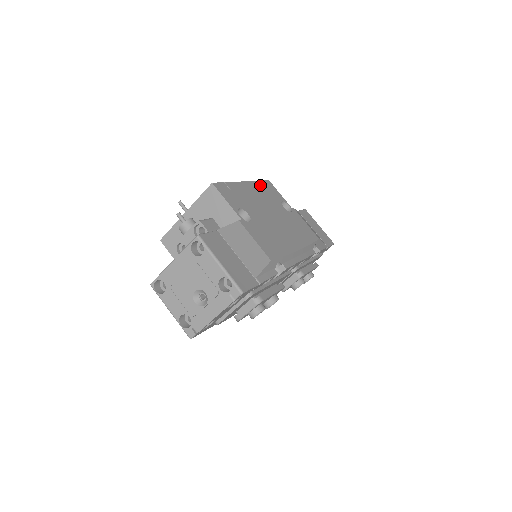
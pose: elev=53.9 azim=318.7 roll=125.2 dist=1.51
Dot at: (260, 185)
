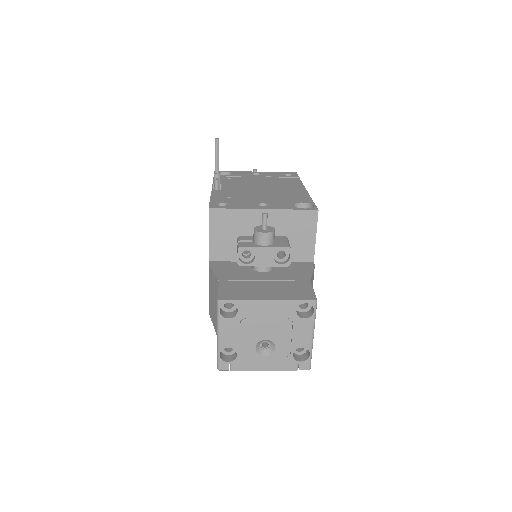
Dot at: occluded
